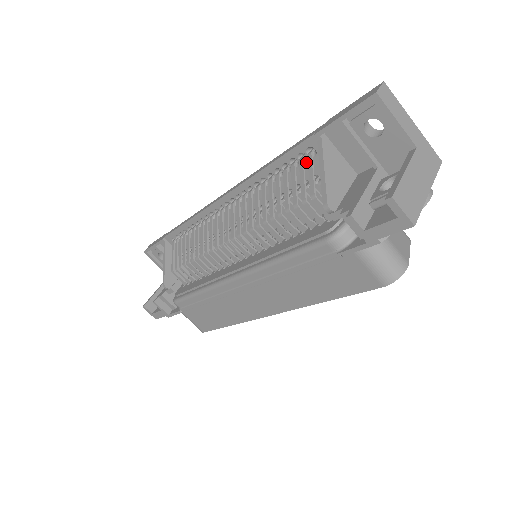
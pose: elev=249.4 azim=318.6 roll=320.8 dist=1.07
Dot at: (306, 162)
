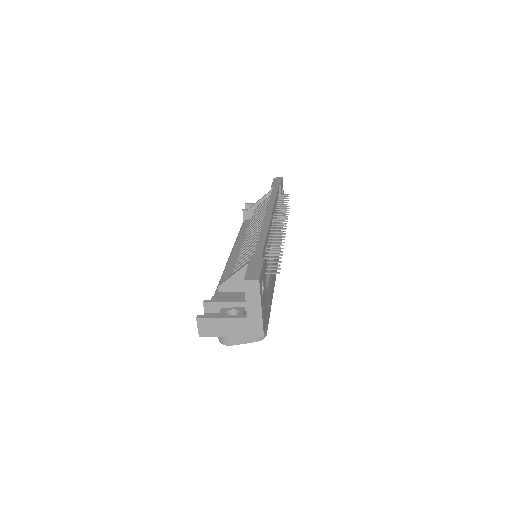
Dot at: occluded
